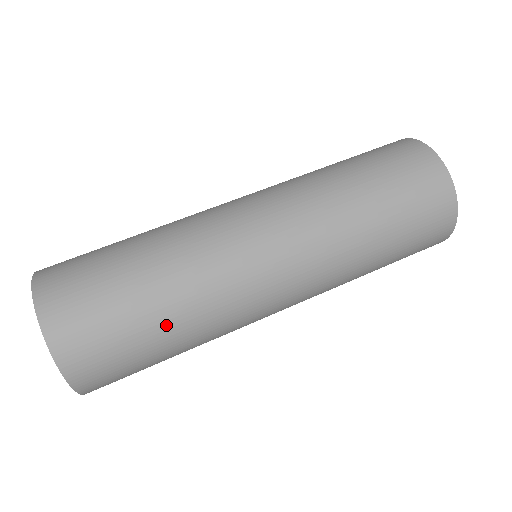
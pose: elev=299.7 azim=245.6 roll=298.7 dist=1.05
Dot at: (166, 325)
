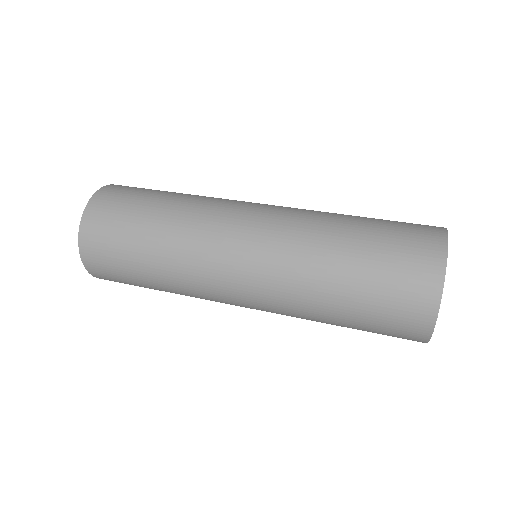
Dot at: (152, 226)
